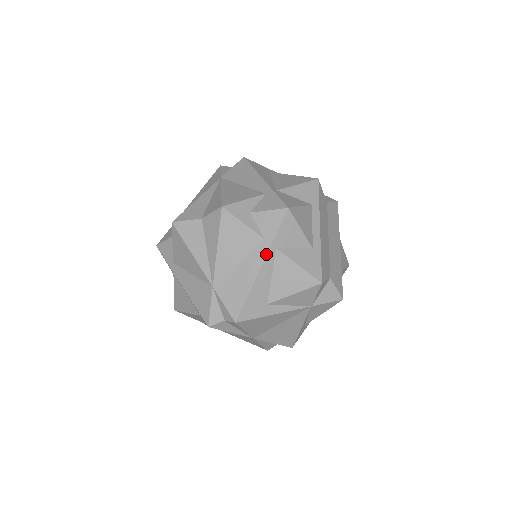
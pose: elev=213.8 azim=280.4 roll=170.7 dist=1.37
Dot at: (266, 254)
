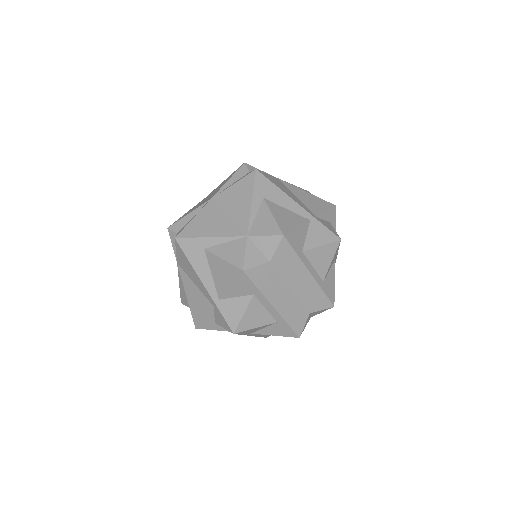
Dot at: (248, 335)
